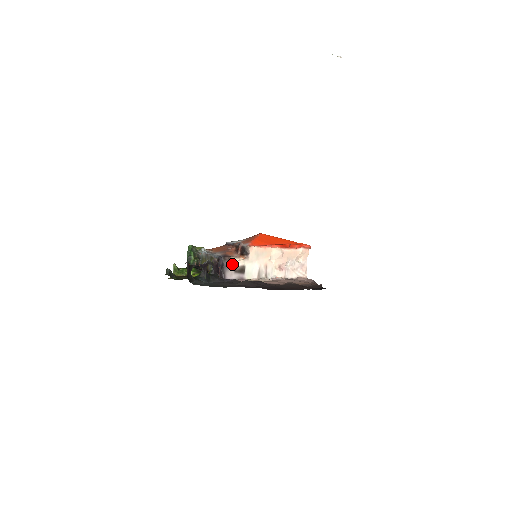
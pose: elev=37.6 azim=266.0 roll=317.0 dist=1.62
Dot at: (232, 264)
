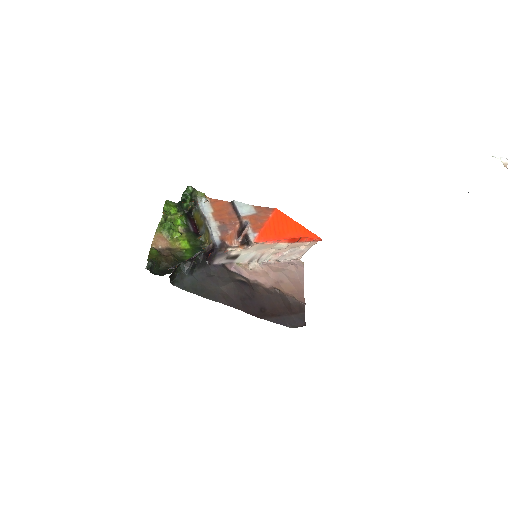
Dot at: (226, 254)
